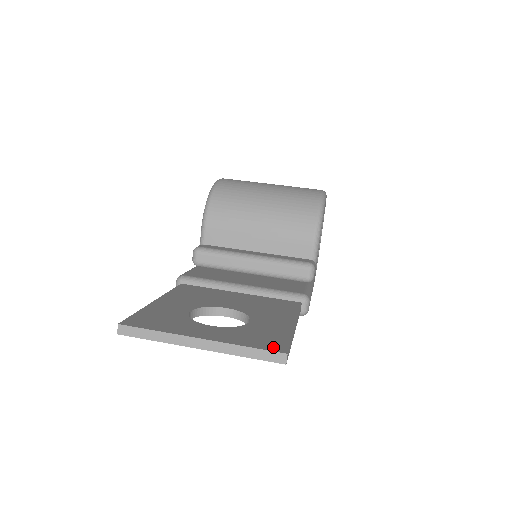
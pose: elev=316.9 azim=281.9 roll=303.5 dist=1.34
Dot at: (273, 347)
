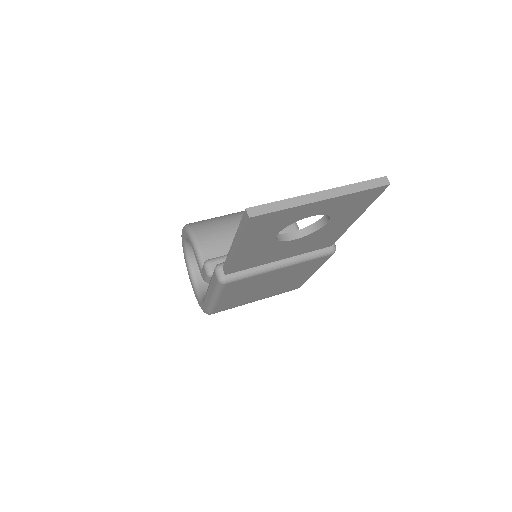
Dot at: occluded
